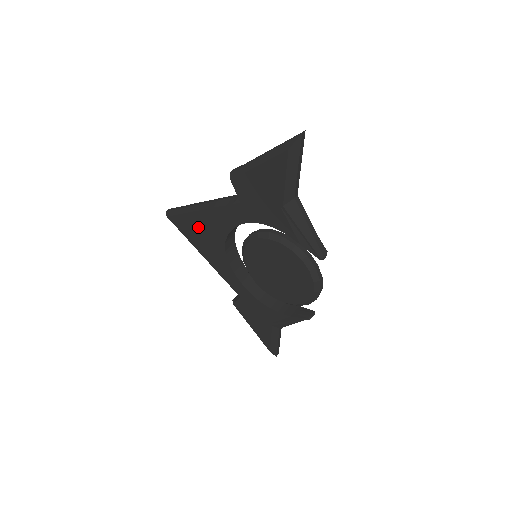
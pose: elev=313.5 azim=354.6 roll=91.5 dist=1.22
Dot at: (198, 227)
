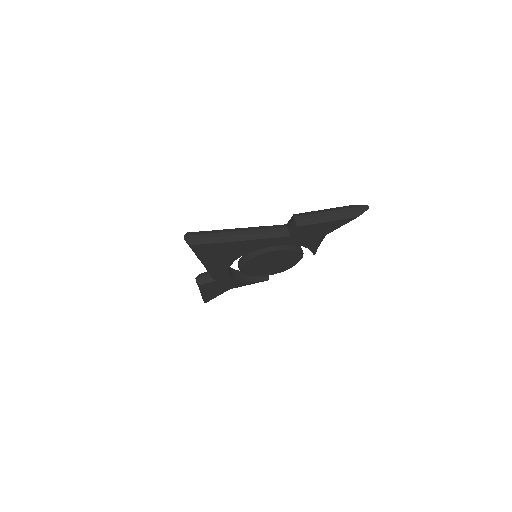
Dot at: (224, 249)
